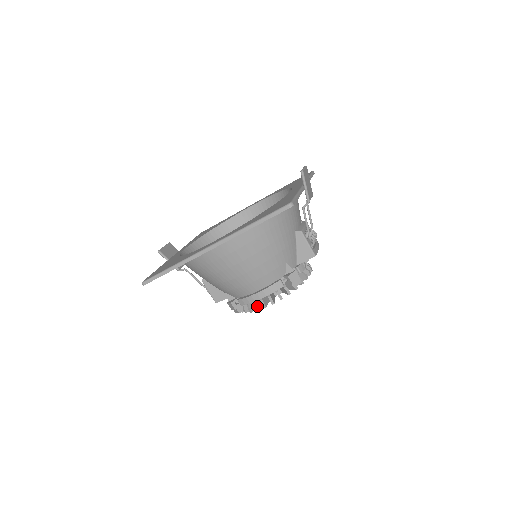
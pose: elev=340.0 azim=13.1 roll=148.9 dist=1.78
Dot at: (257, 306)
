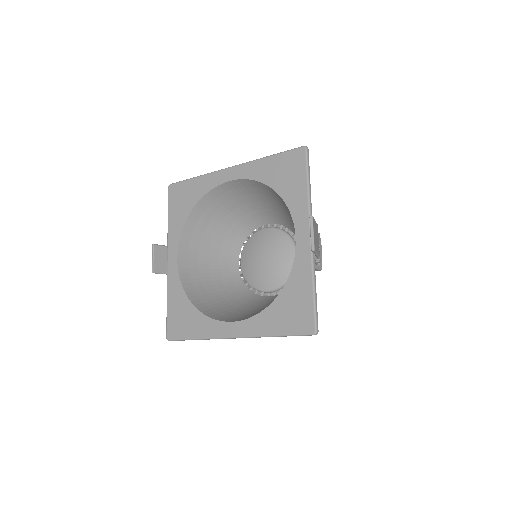
Dot at: occluded
